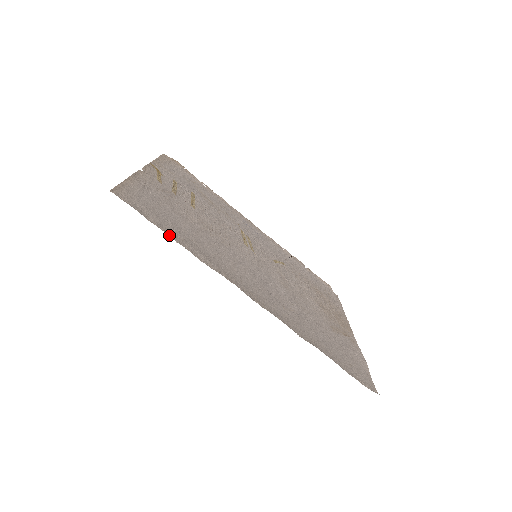
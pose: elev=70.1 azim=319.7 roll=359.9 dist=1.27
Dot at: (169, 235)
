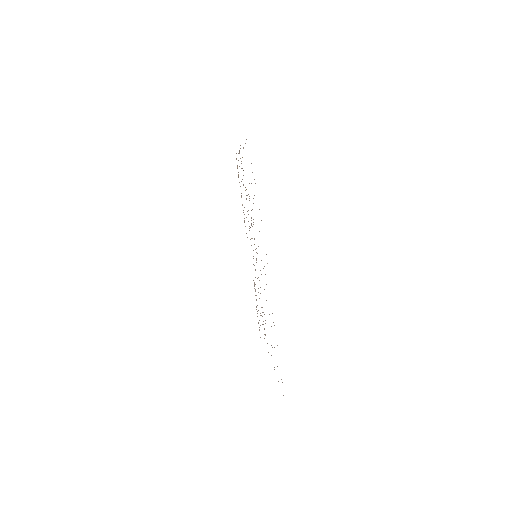
Dot at: occluded
